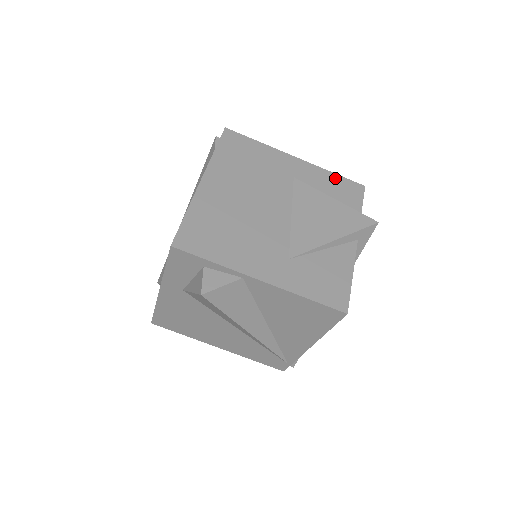
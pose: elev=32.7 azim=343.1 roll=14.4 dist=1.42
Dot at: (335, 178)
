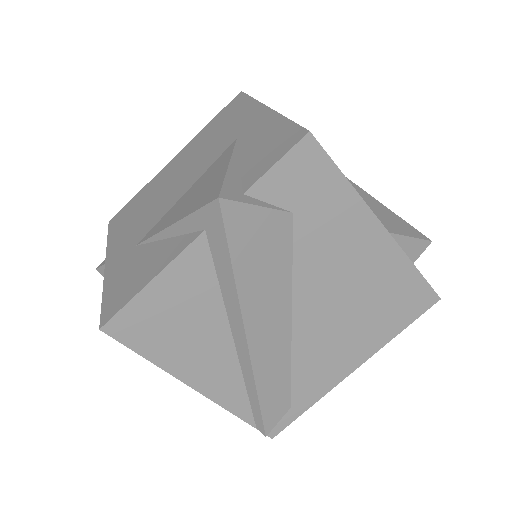
Dot at: (280, 127)
